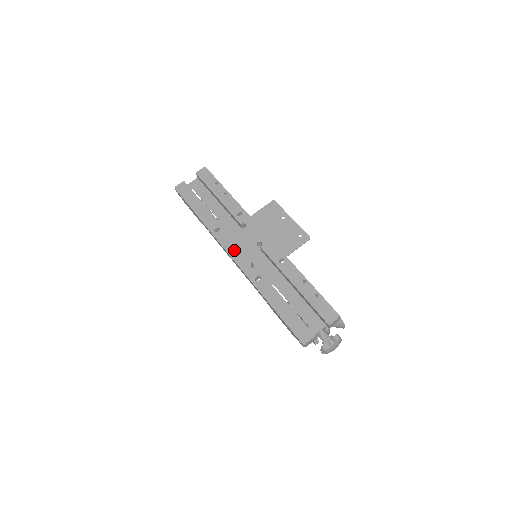
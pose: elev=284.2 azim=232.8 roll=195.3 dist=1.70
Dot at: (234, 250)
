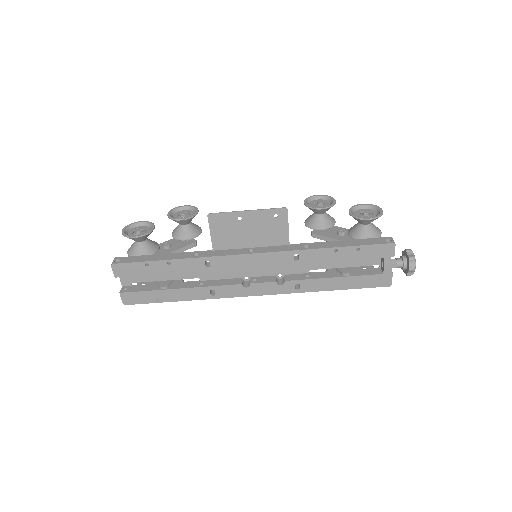
Dot at: (249, 290)
